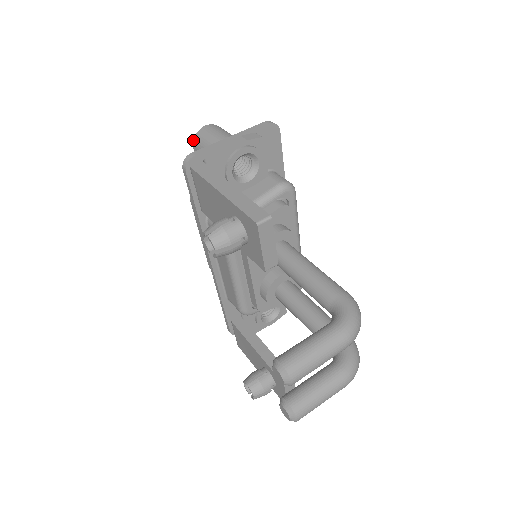
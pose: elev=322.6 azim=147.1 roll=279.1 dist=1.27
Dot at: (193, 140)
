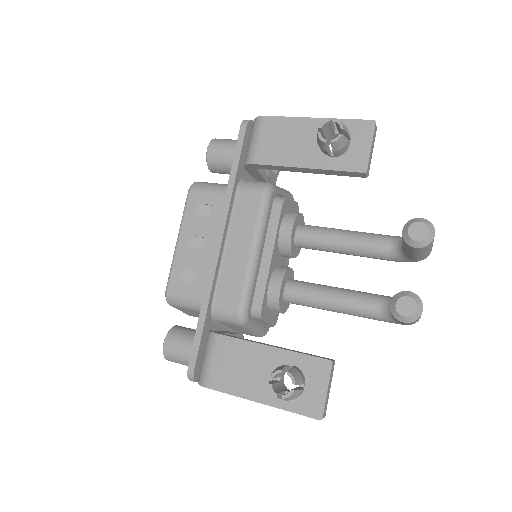
Dot at: (210, 142)
